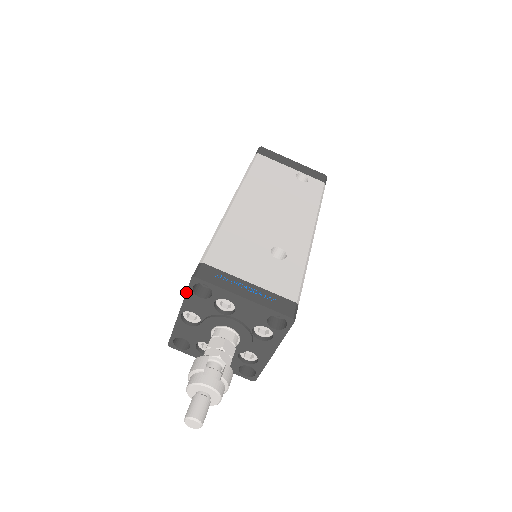
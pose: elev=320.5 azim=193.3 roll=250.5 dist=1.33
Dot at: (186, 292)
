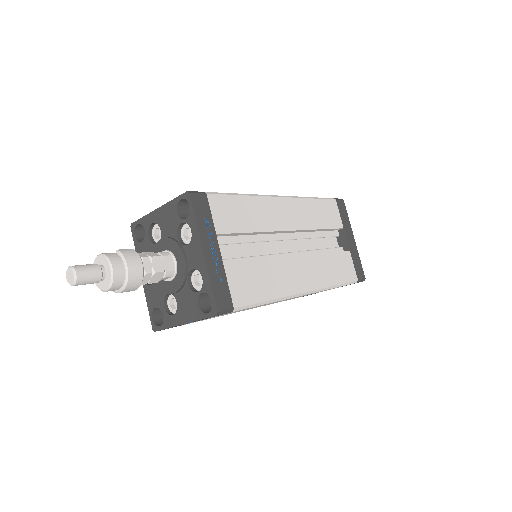
Dot at: (135, 246)
